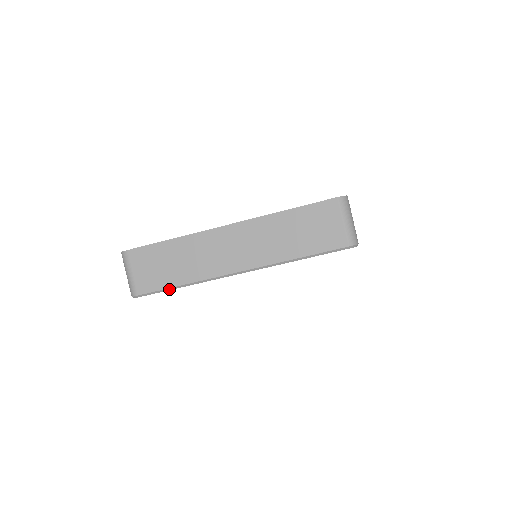
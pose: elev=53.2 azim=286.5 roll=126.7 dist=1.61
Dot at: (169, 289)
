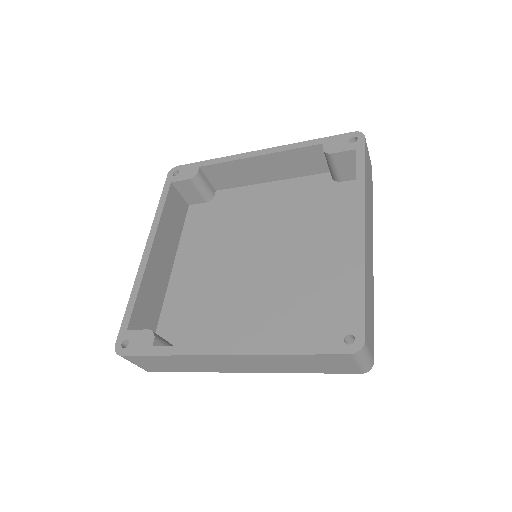
Dot at: (178, 371)
